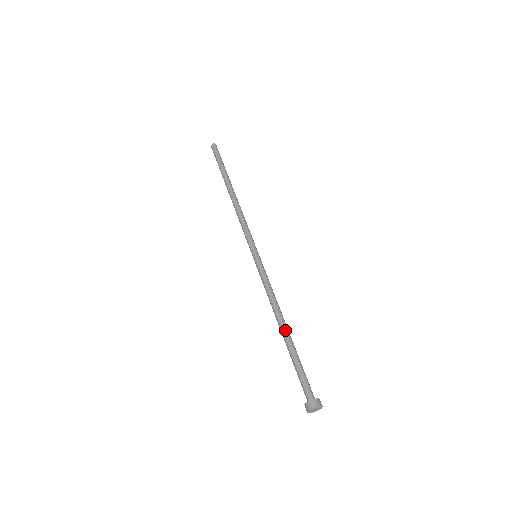
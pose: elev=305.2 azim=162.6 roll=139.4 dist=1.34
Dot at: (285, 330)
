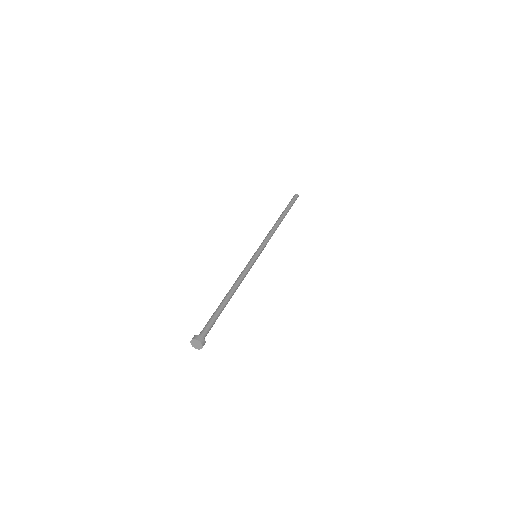
Dot at: (227, 296)
